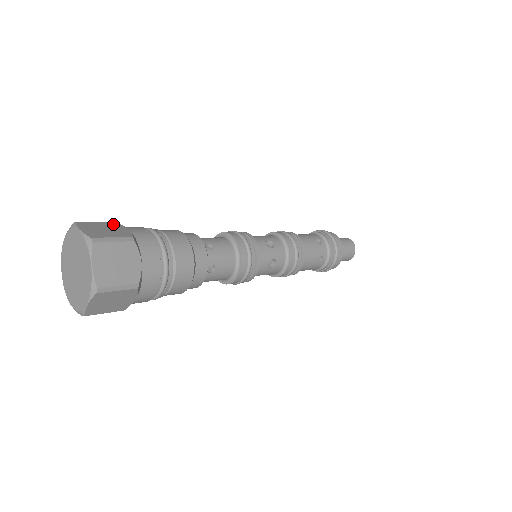
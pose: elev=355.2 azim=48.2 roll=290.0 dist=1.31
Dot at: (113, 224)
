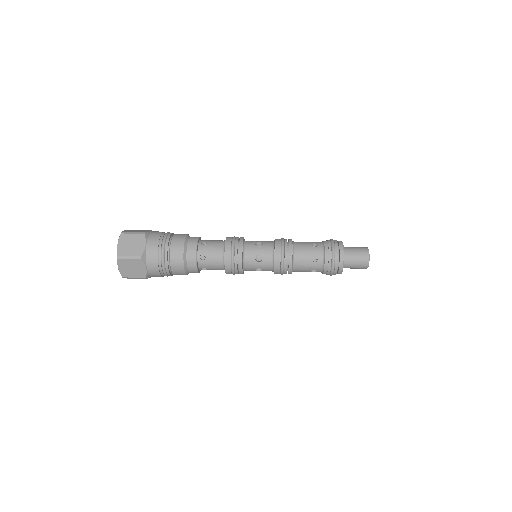
Dot at: (148, 230)
